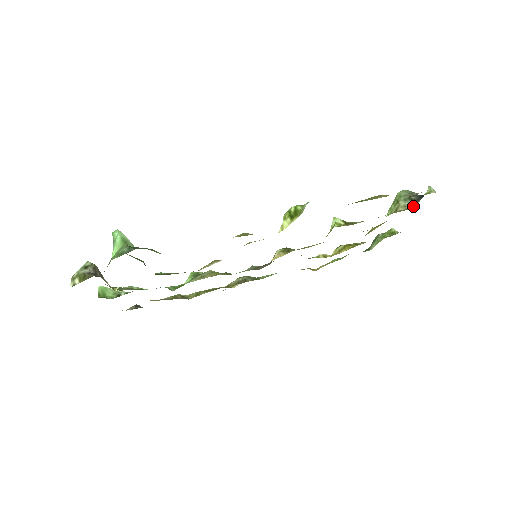
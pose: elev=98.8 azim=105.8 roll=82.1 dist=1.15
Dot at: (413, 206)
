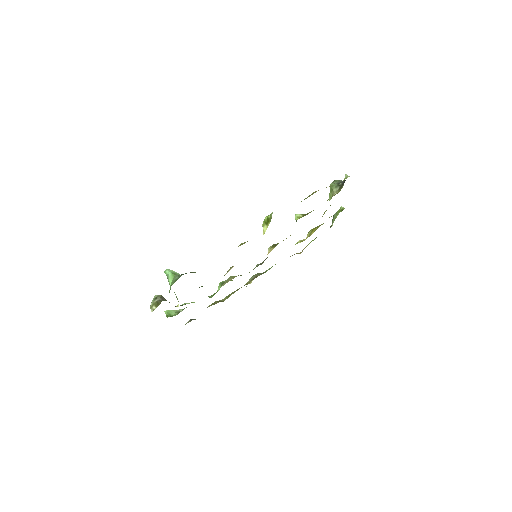
Dot at: occluded
